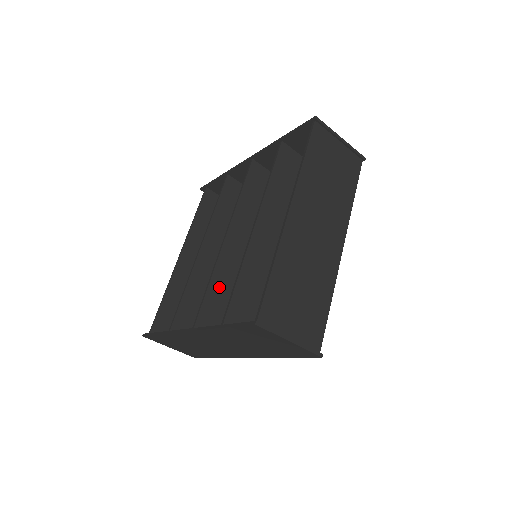
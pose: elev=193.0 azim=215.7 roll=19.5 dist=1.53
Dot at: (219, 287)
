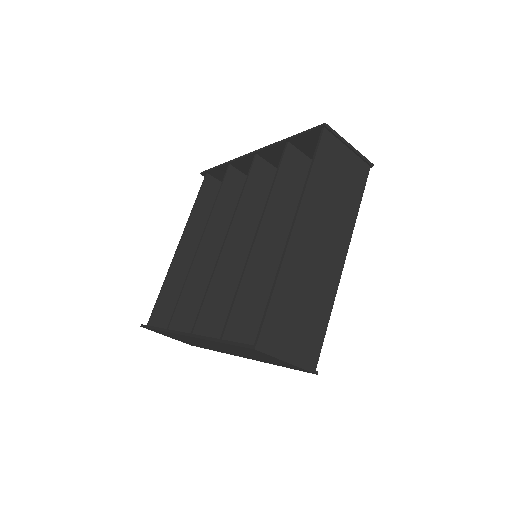
Dot at: (218, 291)
